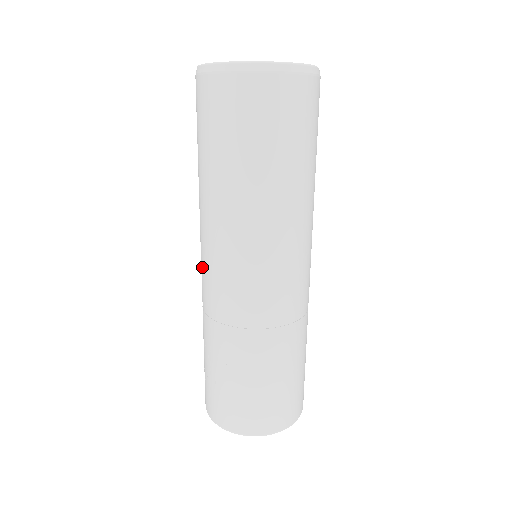
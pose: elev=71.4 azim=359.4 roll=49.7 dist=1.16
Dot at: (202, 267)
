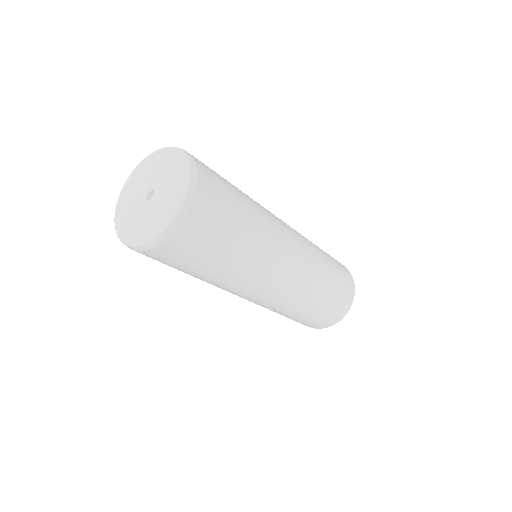
Dot at: occluded
